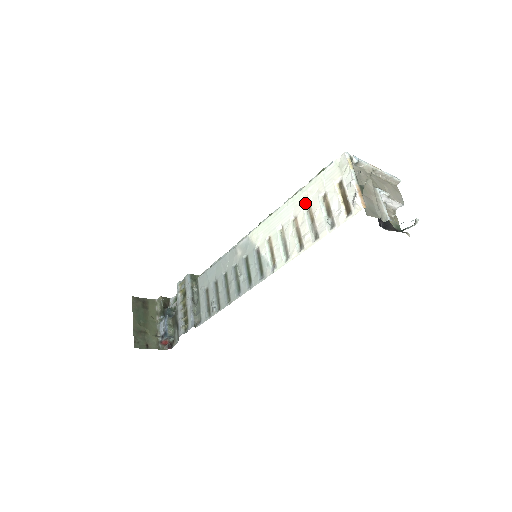
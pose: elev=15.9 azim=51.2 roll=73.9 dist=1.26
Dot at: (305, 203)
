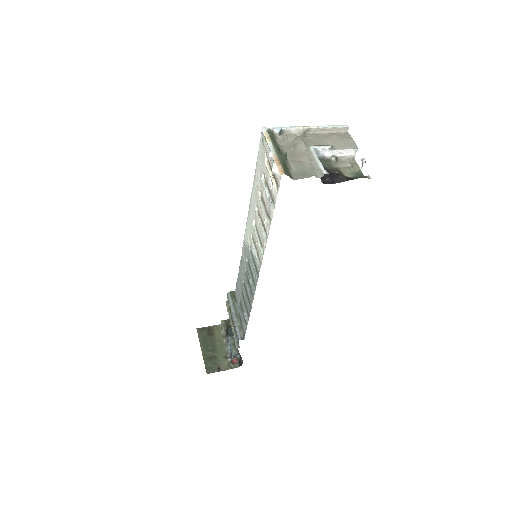
Dot at: (257, 191)
